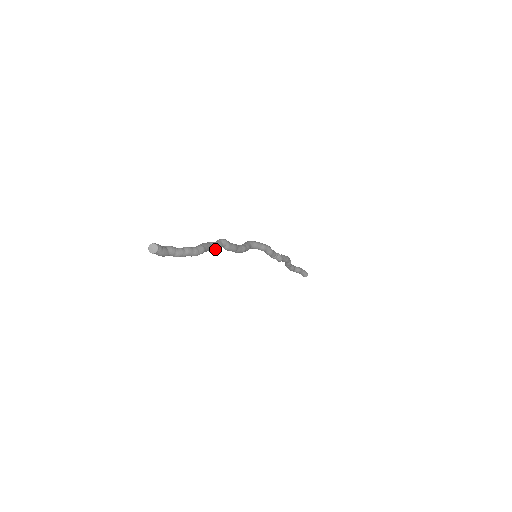
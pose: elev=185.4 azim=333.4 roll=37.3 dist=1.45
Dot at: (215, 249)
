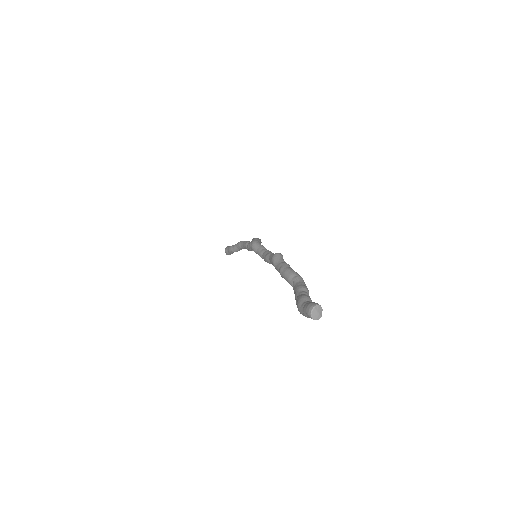
Dot at: occluded
